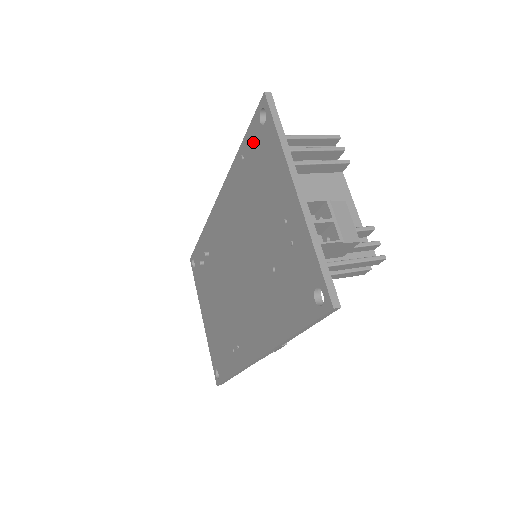
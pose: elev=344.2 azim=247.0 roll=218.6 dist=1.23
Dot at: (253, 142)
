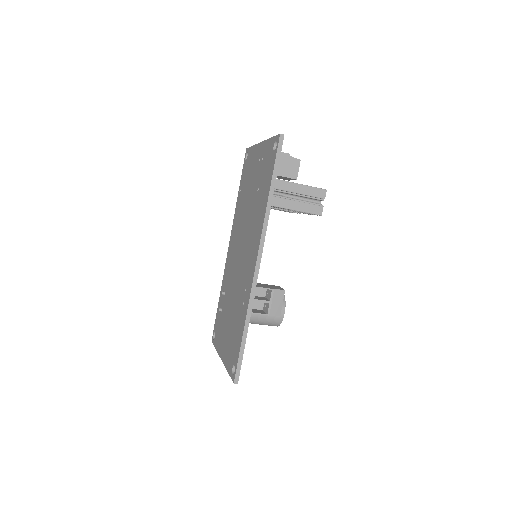
Dot at: (244, 173)
